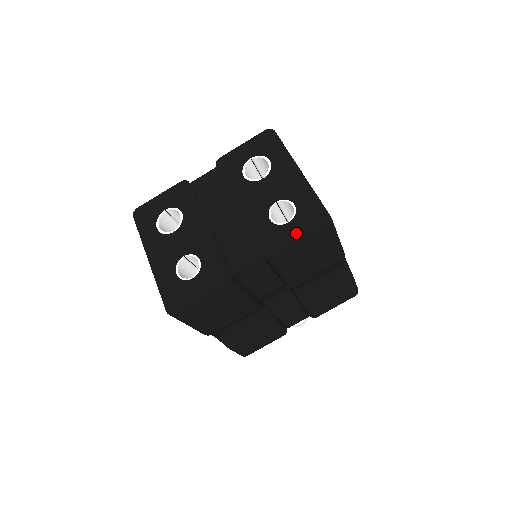
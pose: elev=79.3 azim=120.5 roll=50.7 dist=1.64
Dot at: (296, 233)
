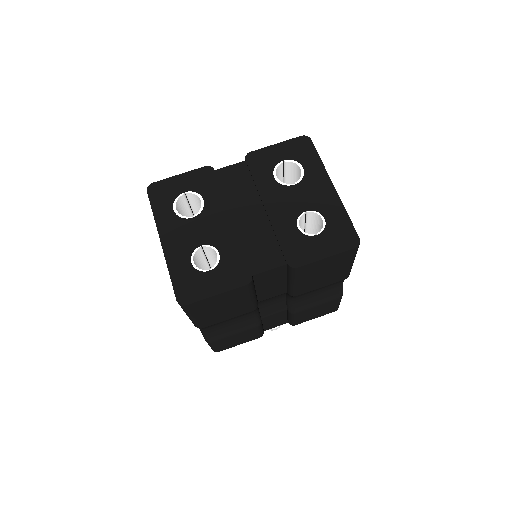
Dot at: (323, 247)
